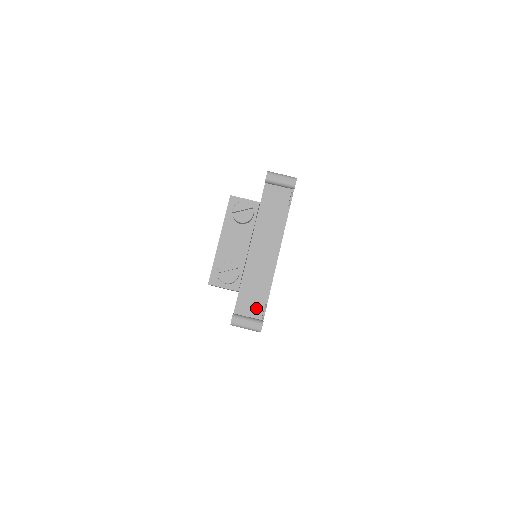
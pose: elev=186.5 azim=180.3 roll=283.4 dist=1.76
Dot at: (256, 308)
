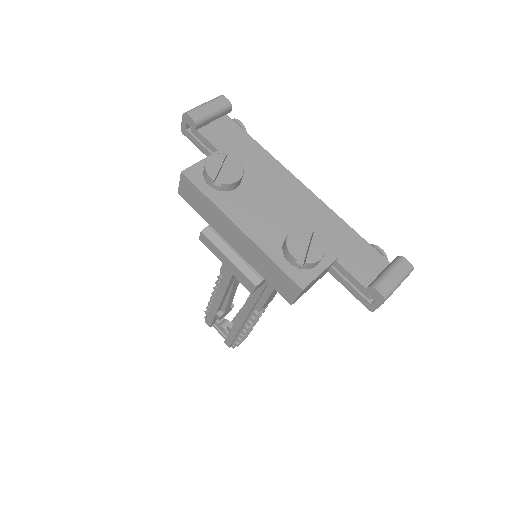
Dot at: (371, 257)
